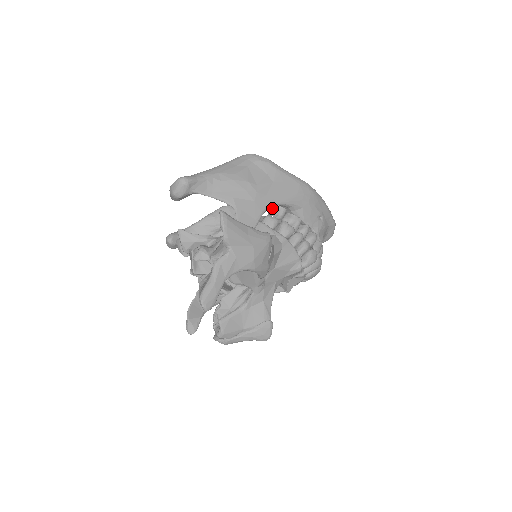
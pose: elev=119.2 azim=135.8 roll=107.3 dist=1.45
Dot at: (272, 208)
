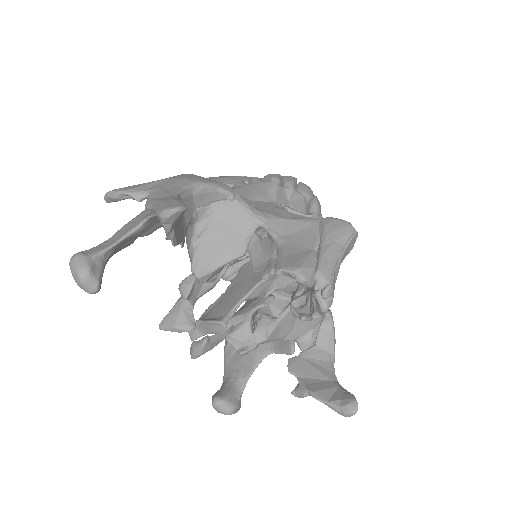
Dot at: occluded
